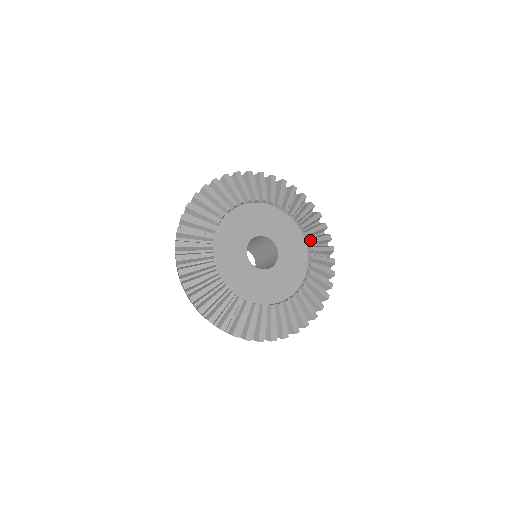
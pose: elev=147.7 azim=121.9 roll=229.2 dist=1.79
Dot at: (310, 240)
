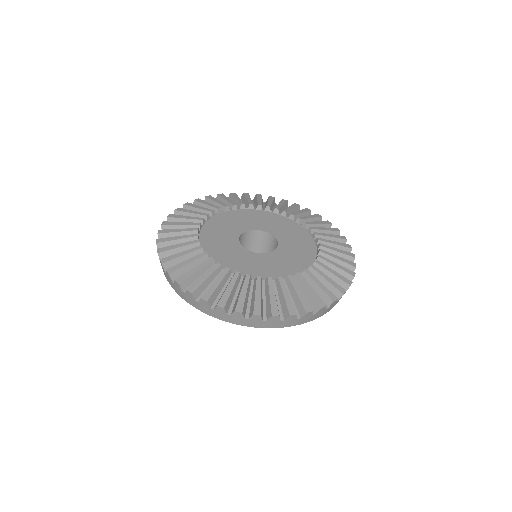
Dot at: (293, 214)
